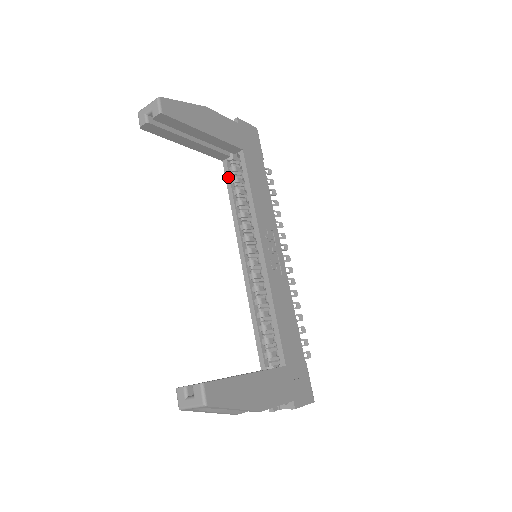
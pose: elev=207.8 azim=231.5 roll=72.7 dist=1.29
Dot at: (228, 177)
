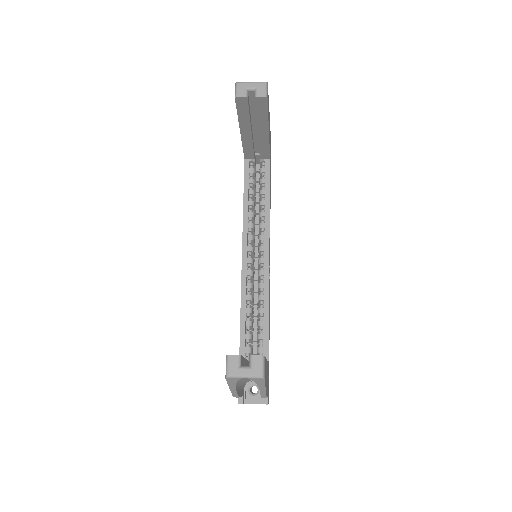
Dot at: (247, 176)
